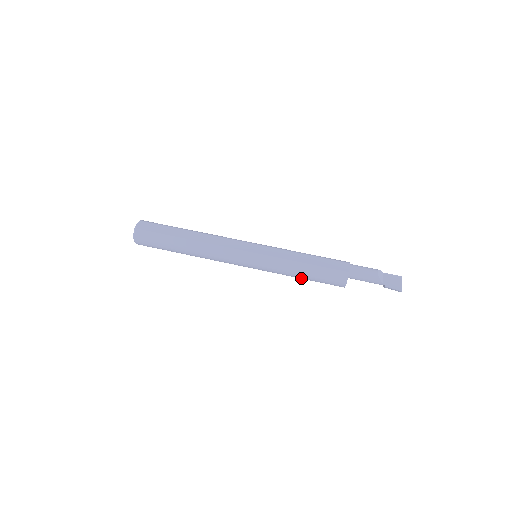
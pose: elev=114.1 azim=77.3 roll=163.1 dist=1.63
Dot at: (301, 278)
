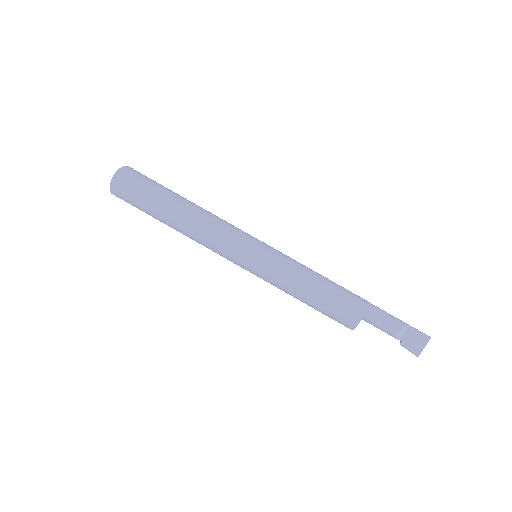
Dot at: occluded
